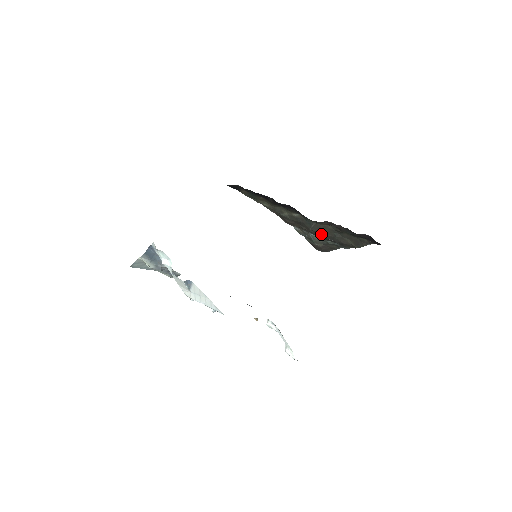
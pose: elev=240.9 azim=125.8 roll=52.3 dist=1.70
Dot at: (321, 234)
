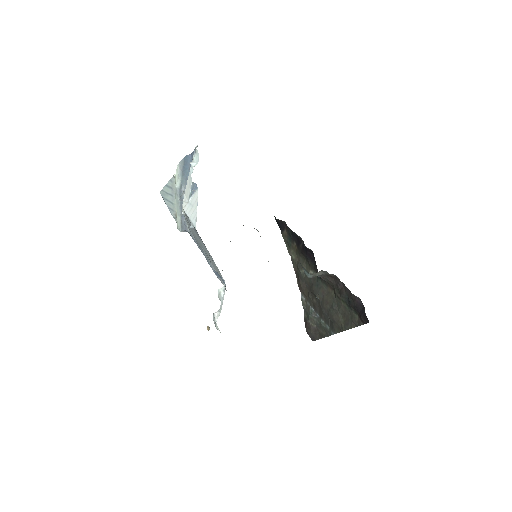
Dot at: (321, 304)
